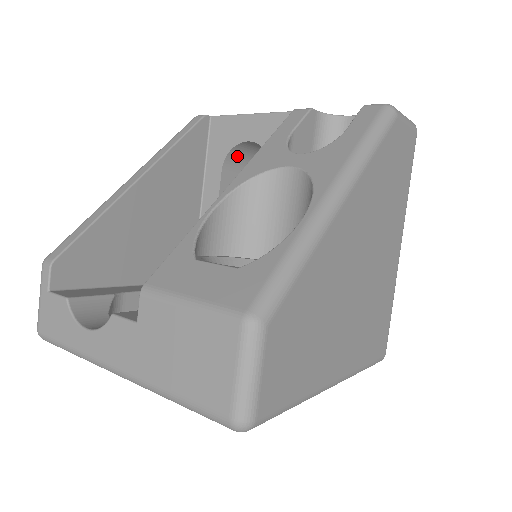
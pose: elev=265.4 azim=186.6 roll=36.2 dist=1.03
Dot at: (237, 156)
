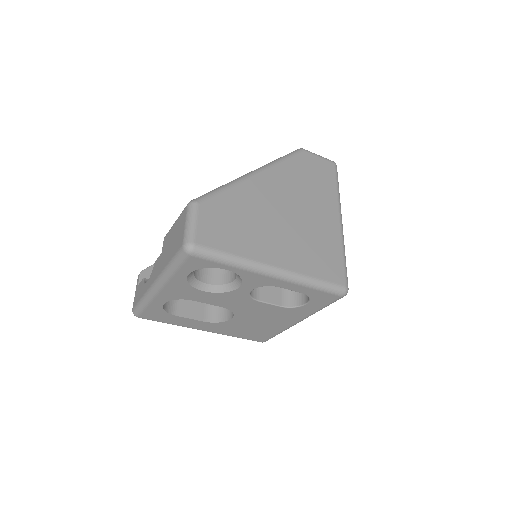
Dot at: occluded
